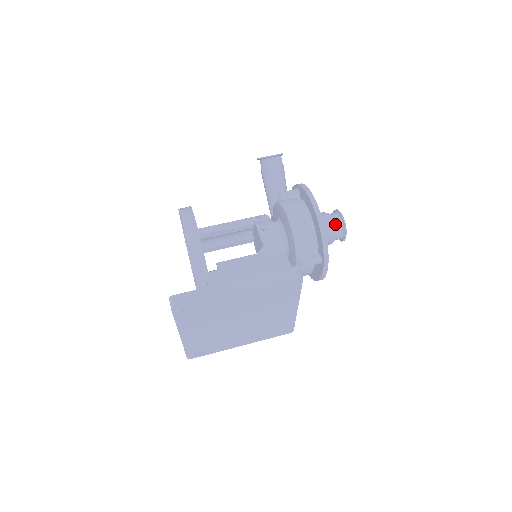
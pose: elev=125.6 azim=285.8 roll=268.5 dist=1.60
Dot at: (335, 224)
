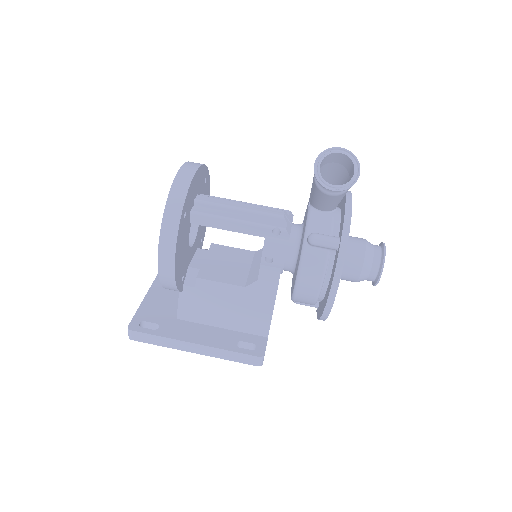
Dot at: (365, 279)
